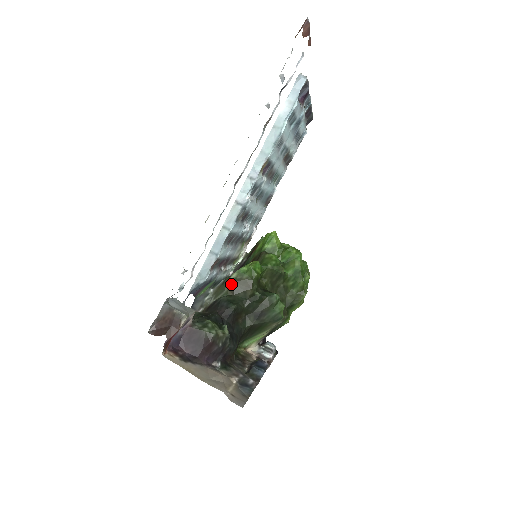
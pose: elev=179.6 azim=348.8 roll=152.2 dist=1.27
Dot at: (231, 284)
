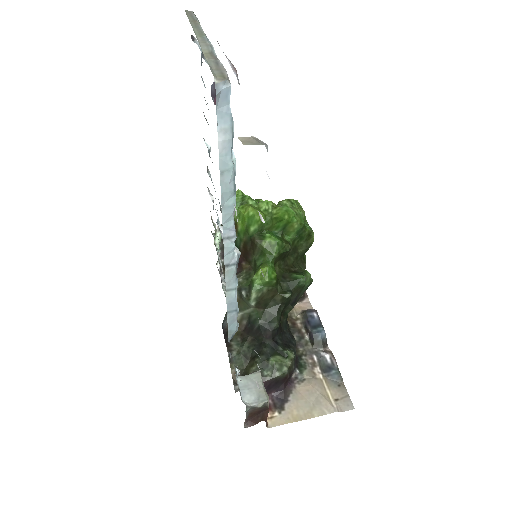
Dot at: (256, 304)
